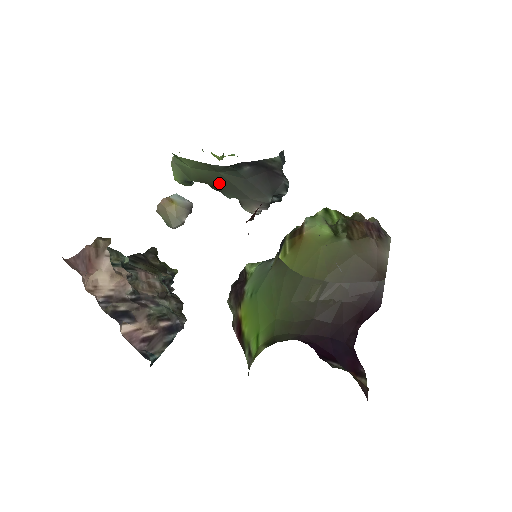
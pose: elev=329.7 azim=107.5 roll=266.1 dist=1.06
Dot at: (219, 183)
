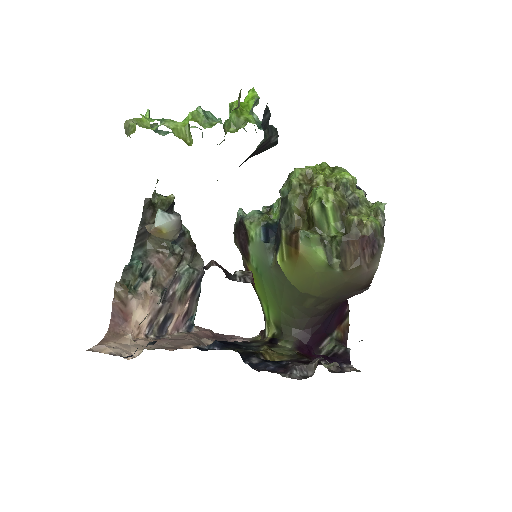
Dot at: occluded
